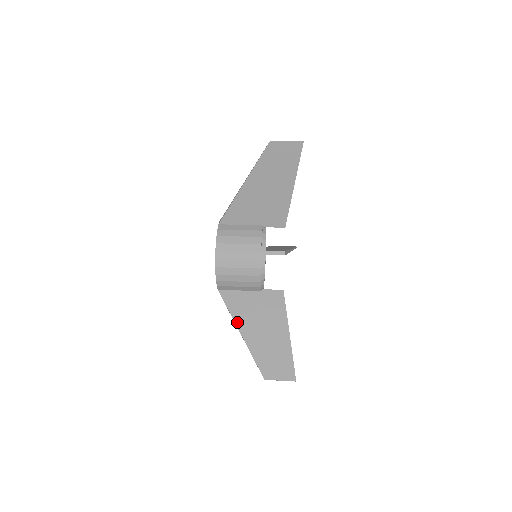
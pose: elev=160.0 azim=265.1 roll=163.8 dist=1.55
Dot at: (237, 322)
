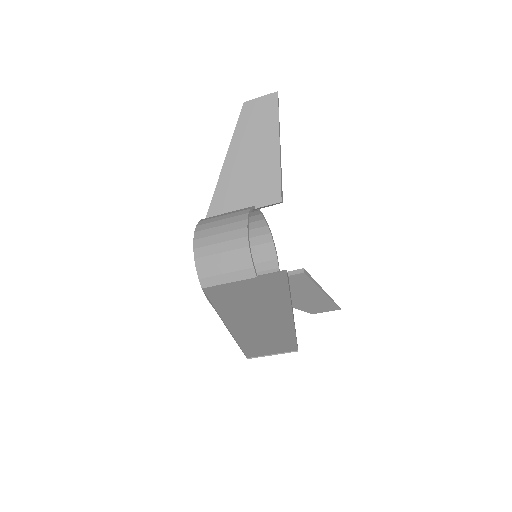
Dot at: (219, 309)
